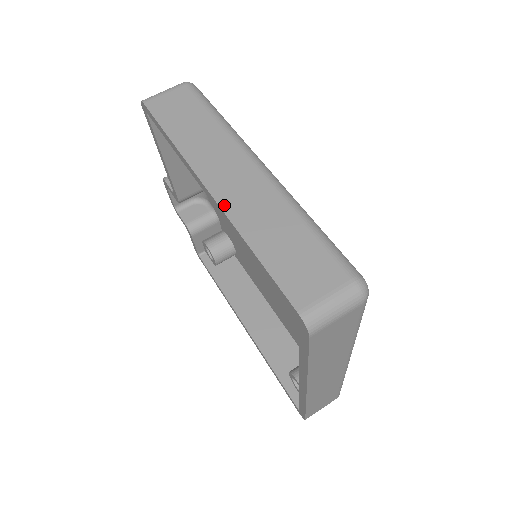
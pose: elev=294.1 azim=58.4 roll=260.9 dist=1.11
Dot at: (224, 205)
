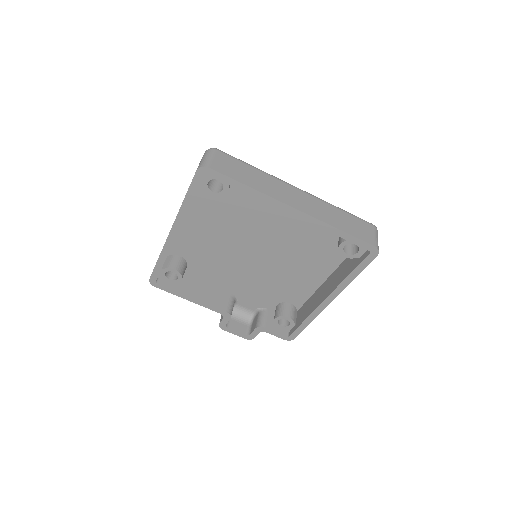
Dot at: (174, 221)
